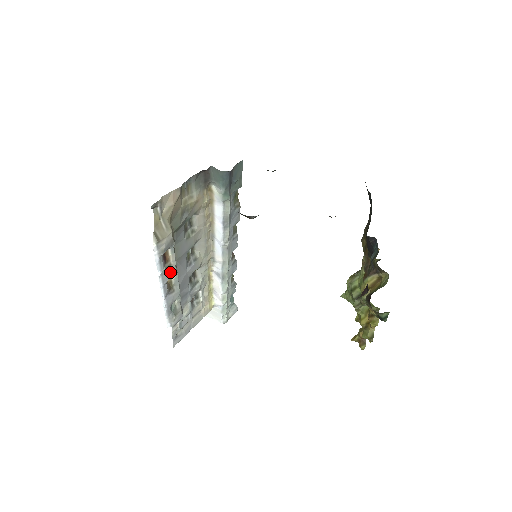
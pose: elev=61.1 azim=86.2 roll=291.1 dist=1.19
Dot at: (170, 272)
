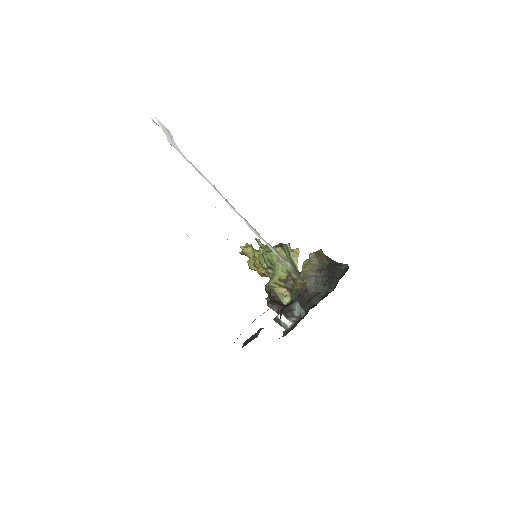
Dot at: occluded
